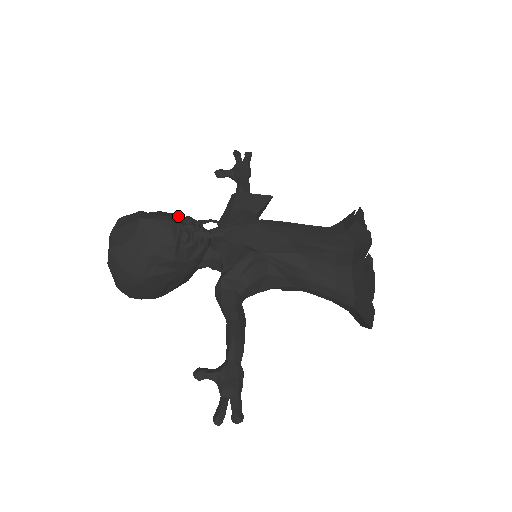
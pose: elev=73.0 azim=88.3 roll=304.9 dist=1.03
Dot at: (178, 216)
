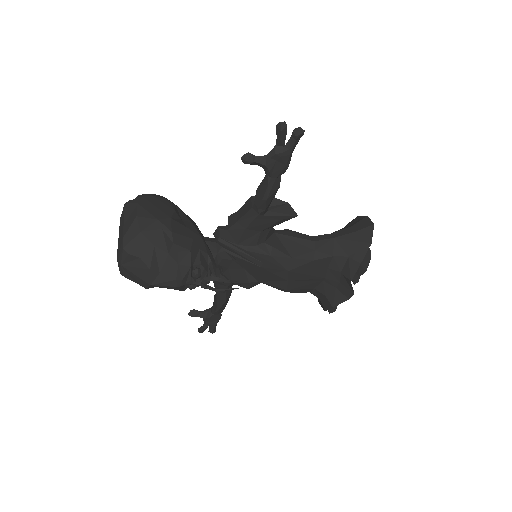
Dot at: (187, 274)
